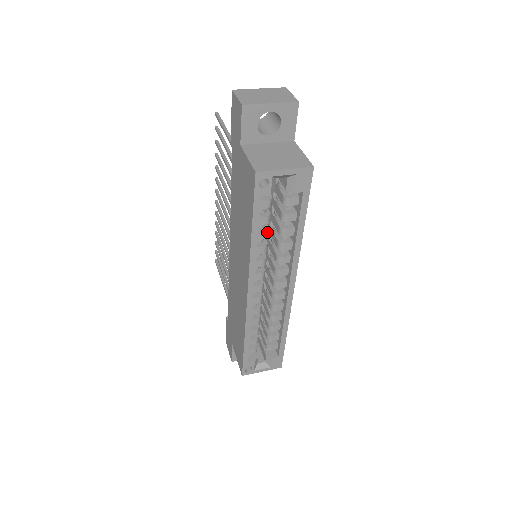
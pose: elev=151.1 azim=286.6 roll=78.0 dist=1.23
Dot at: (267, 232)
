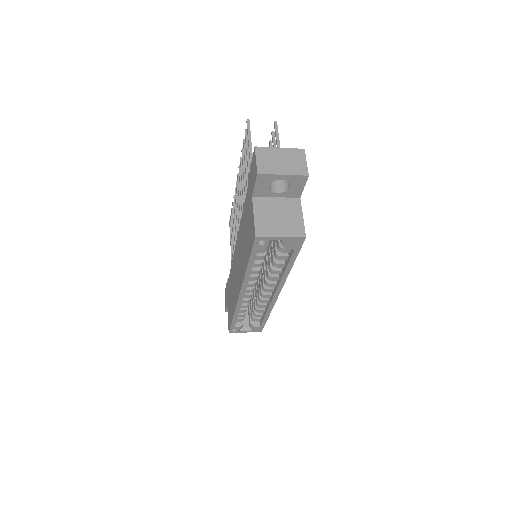
Dot at: (261, 263)
